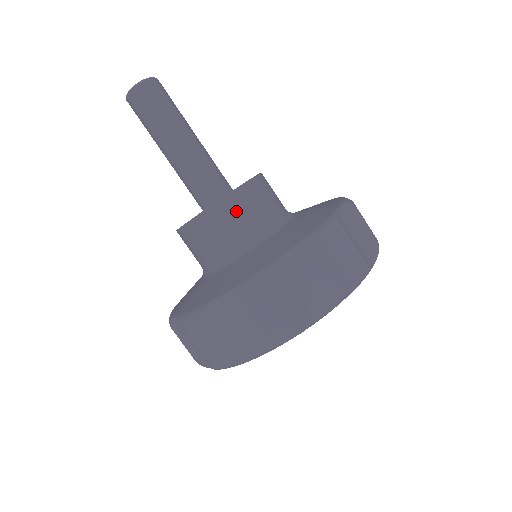
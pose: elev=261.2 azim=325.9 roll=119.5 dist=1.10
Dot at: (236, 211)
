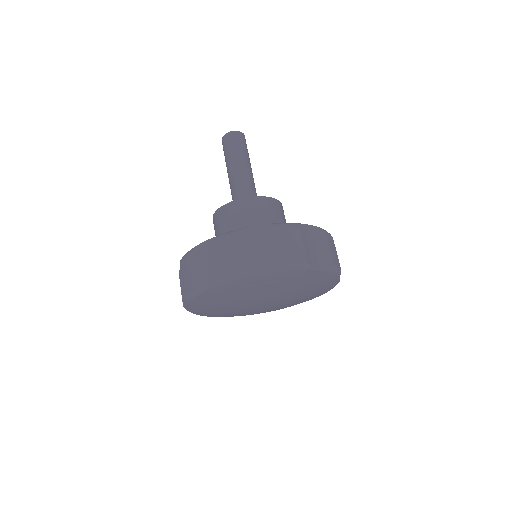
Dot at: (271, 208)
